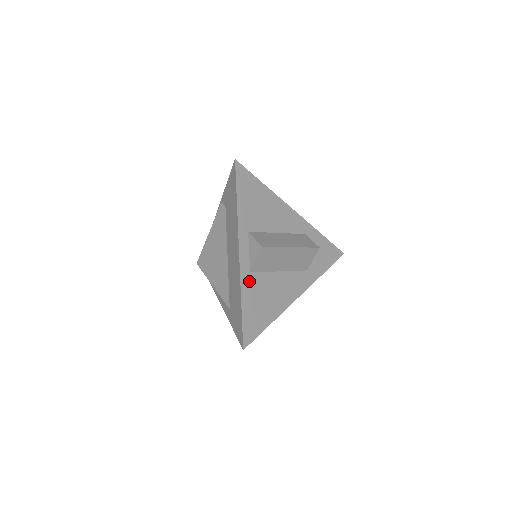
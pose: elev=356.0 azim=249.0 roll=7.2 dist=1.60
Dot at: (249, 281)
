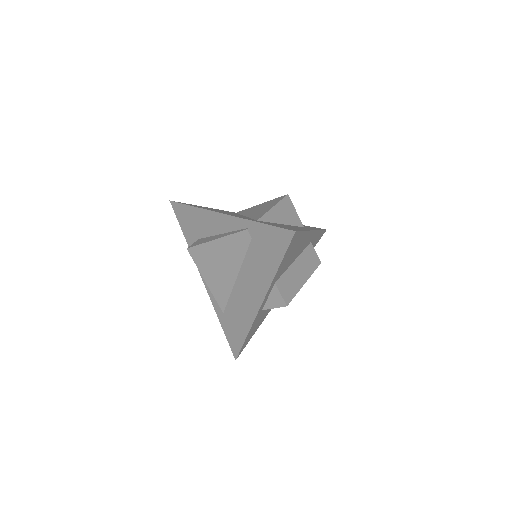
Dot at: (258, 316)
